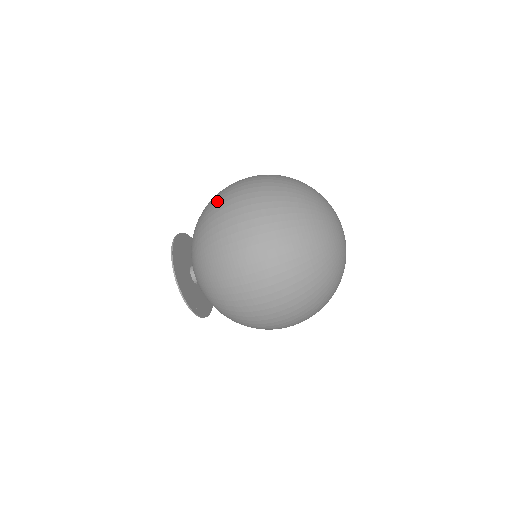
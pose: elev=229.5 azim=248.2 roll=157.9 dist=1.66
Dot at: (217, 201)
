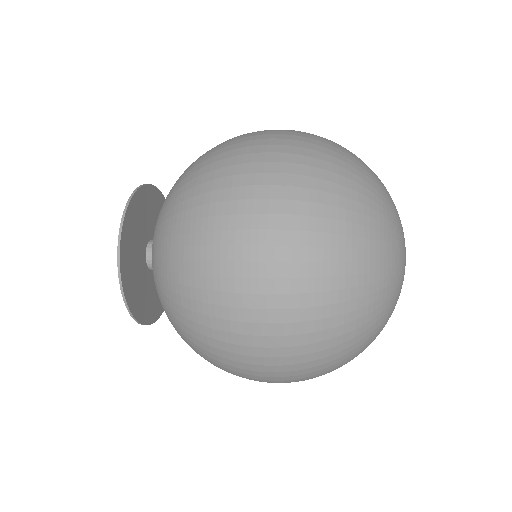
Dot at: (214, 303)
